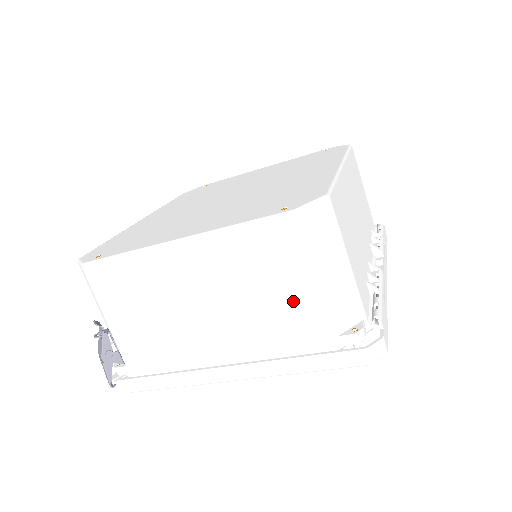
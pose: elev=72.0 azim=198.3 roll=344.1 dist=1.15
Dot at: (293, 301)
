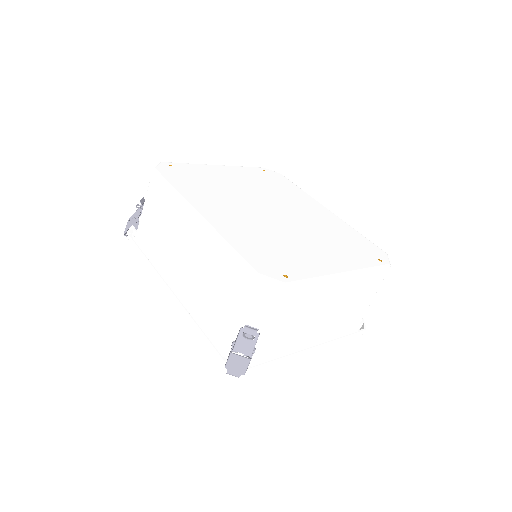
Dot at: (360, 308)
